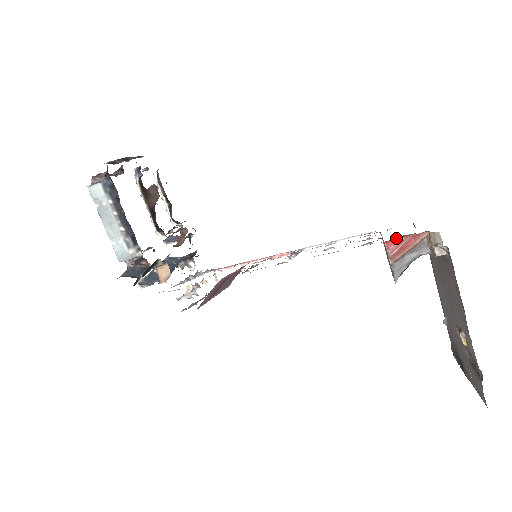
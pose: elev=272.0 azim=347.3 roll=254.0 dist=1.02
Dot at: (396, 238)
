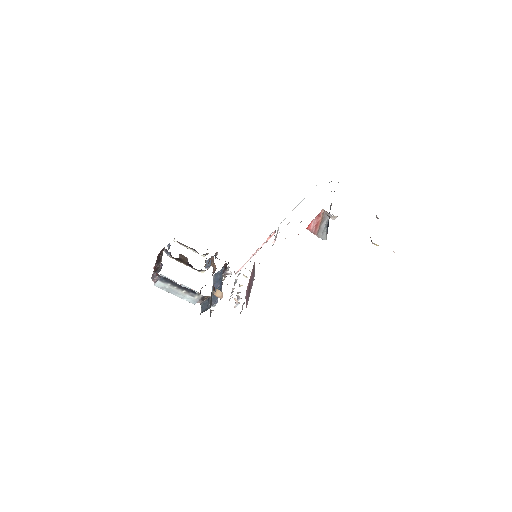
Dot at: (310, 223)
